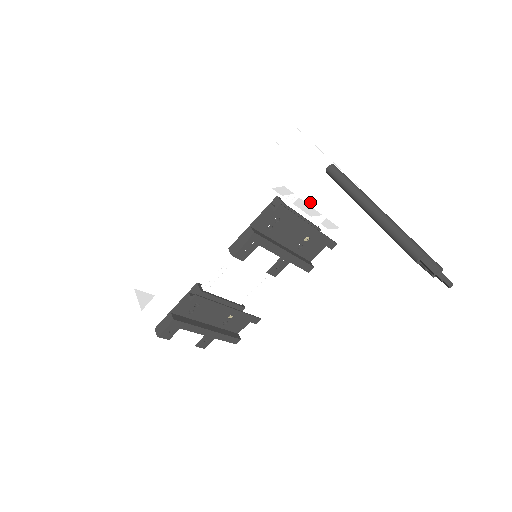
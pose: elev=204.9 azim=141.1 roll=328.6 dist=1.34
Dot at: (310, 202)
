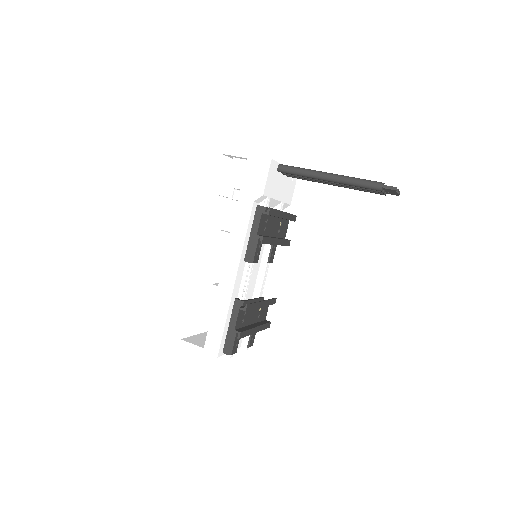
Dot at: (275, 197)
